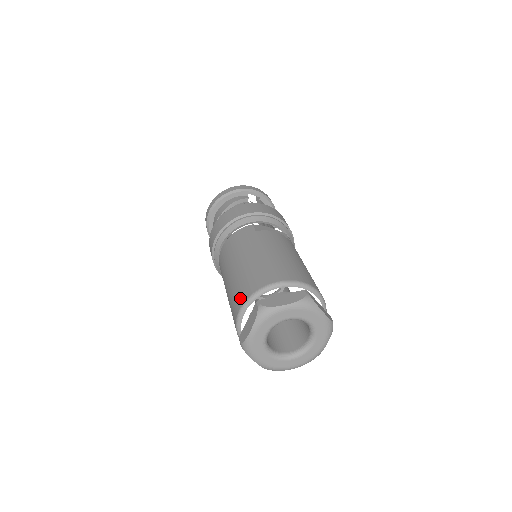
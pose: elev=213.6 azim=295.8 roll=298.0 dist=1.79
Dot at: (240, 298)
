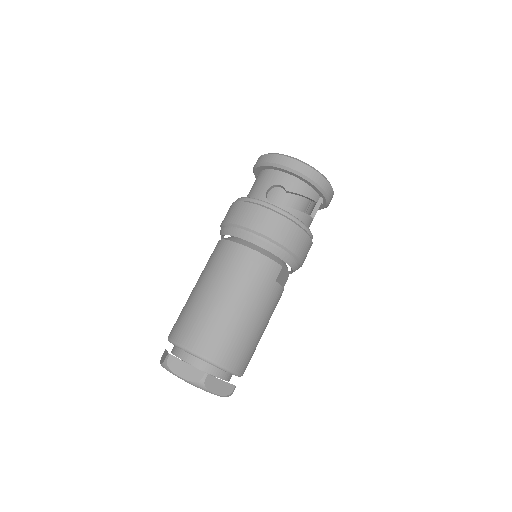
Dot at: (202, 344)
